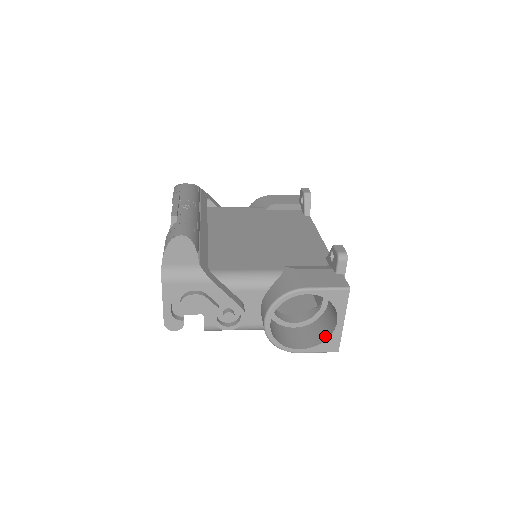
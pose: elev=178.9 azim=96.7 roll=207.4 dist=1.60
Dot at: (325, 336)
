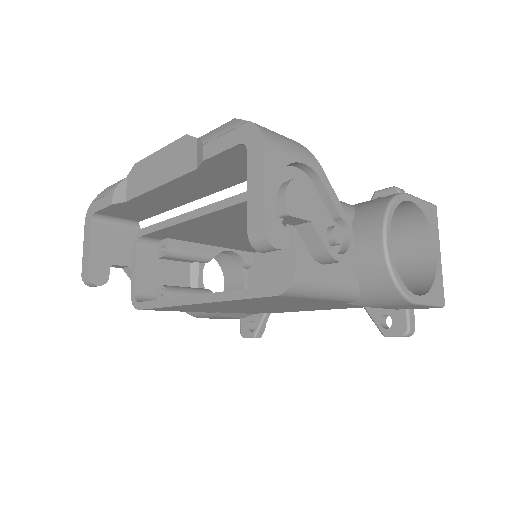
Dot at: (427, 281)
